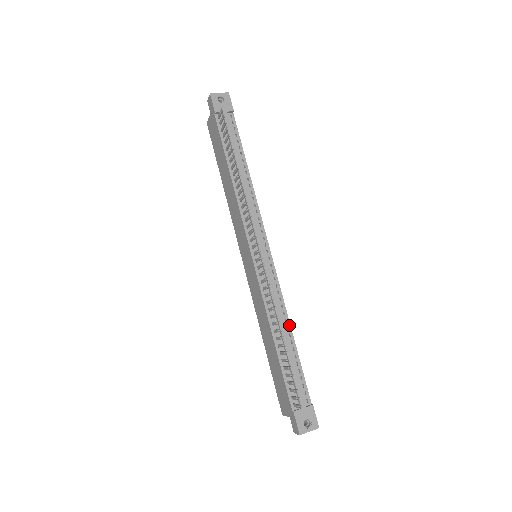
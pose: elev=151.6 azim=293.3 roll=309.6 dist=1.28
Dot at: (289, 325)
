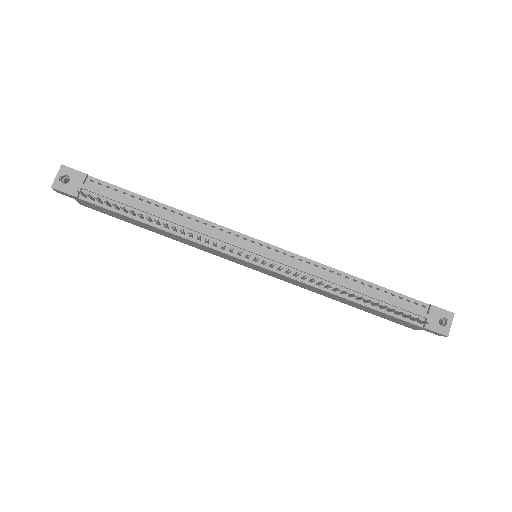
Dot at: (345, 274)
